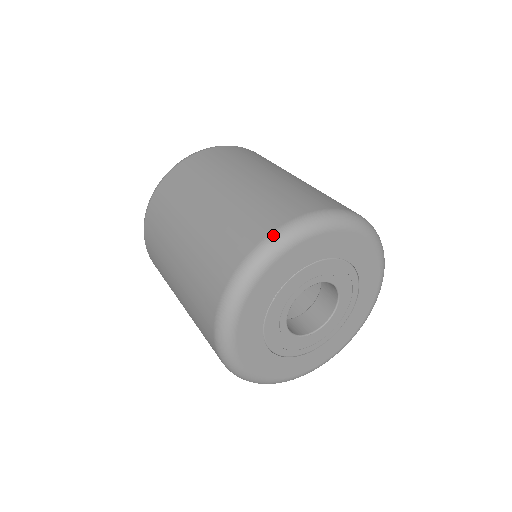
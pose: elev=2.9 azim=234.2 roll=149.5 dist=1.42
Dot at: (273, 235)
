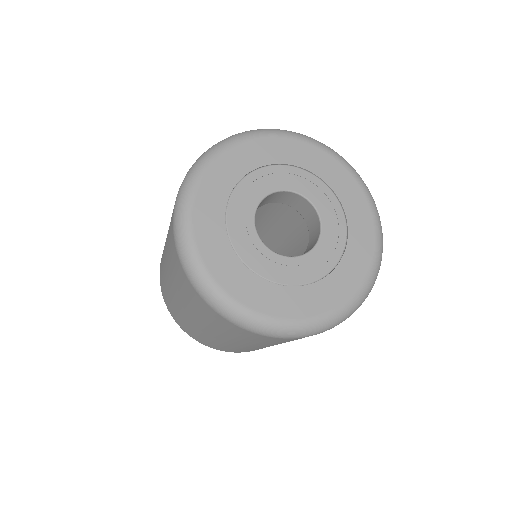
Dot at: (207, 150)
